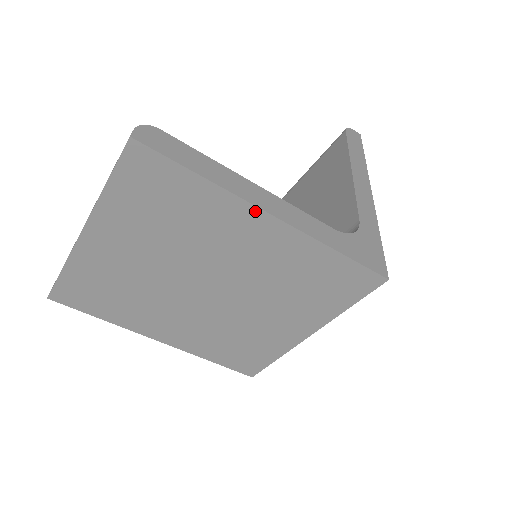
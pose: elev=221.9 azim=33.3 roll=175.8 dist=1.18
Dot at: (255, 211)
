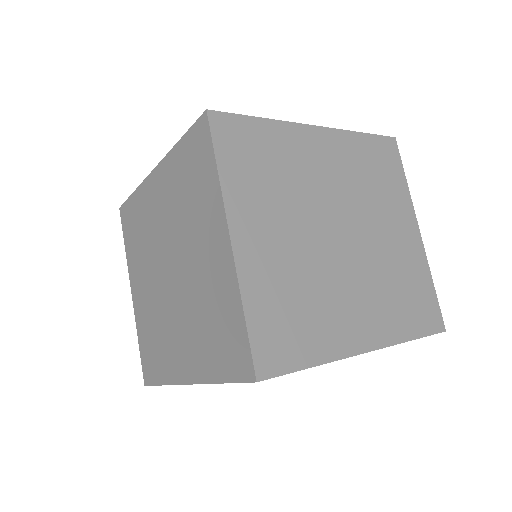
Dot at: (149, 179)
